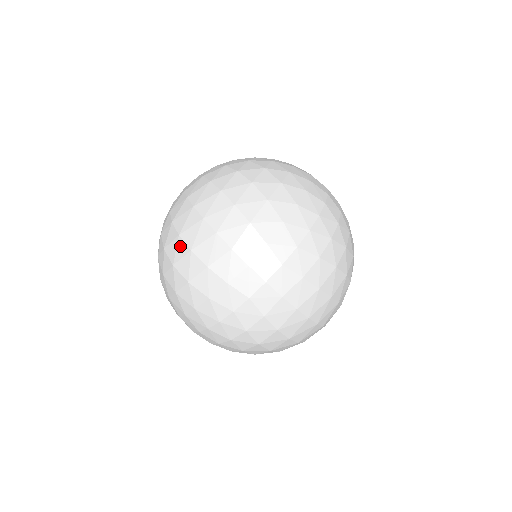
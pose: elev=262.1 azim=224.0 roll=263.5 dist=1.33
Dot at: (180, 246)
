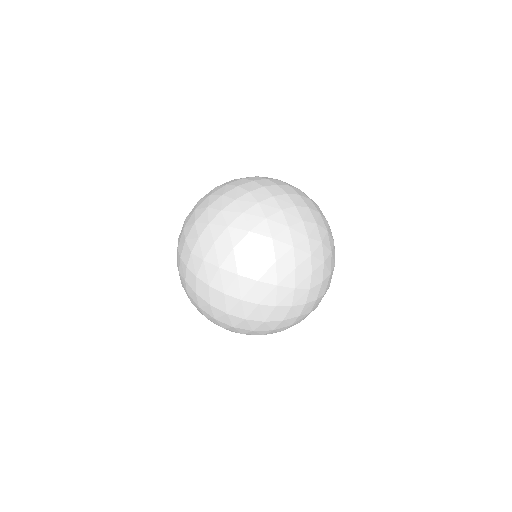
Dot at: (233, 319)
